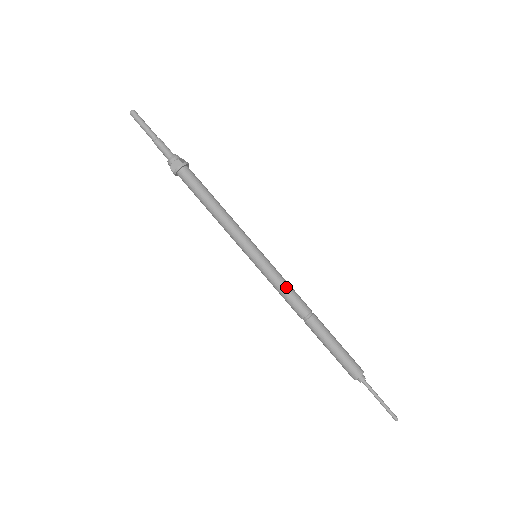
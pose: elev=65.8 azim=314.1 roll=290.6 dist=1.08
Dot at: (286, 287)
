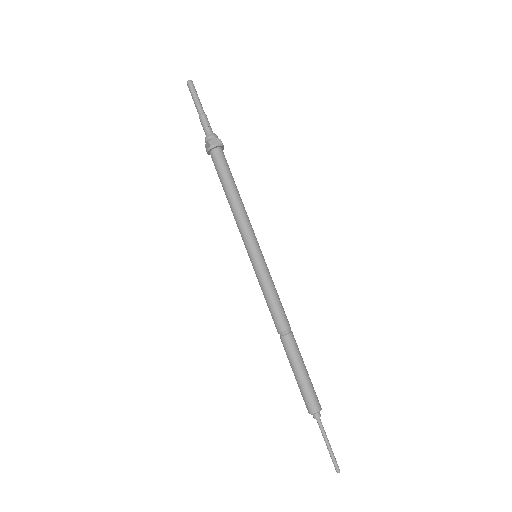
Dot at: (269, 298)
